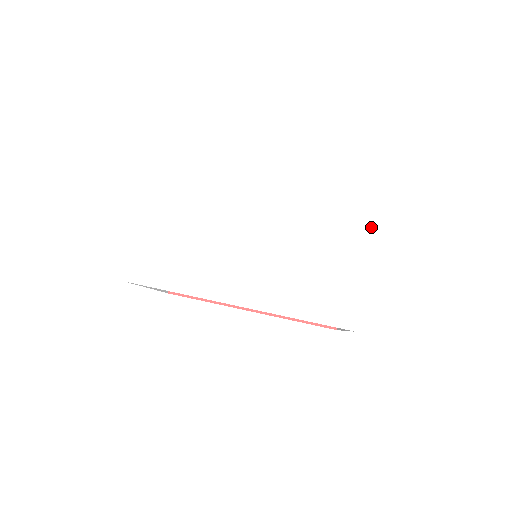
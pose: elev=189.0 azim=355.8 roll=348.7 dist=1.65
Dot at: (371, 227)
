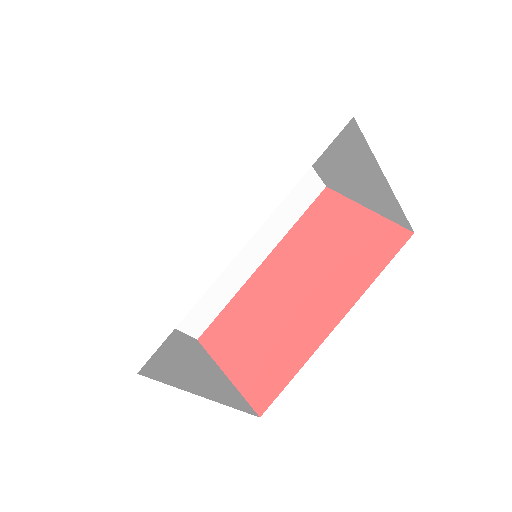
Dot at: (265, 90)
